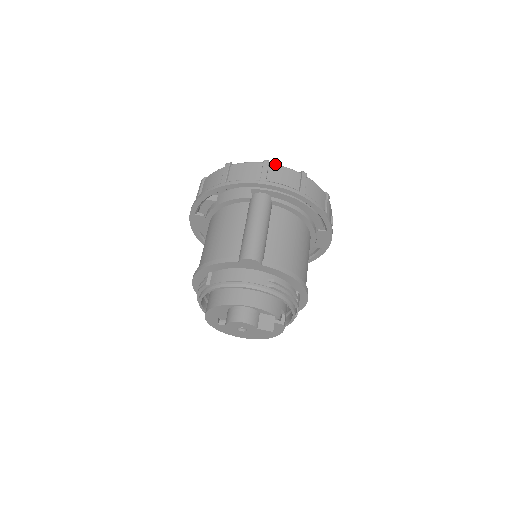
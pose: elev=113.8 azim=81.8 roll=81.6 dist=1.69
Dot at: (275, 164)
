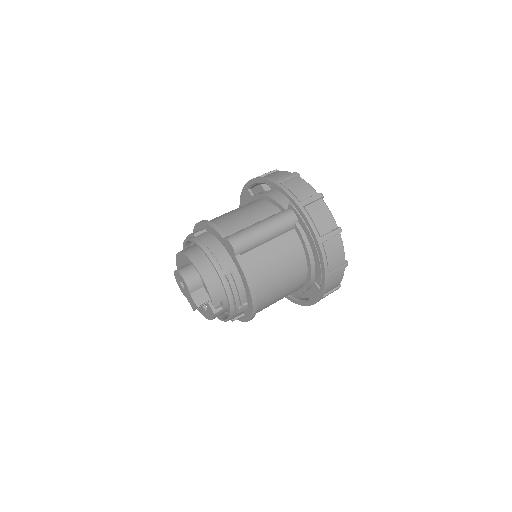
Dot at: (325, 203)
